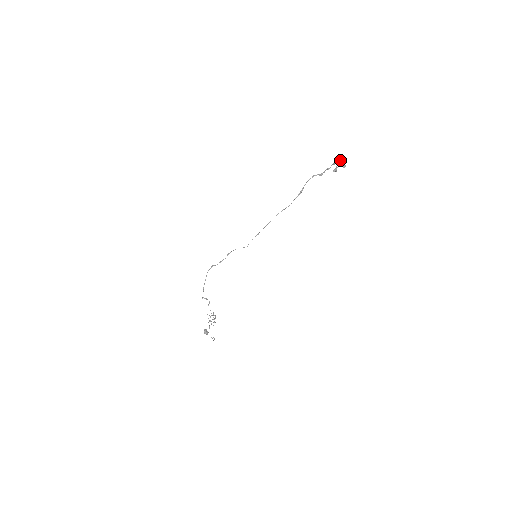
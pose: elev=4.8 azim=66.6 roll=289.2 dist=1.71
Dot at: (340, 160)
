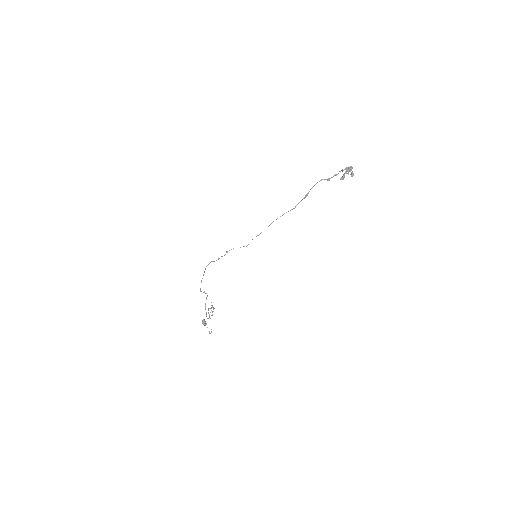
Dot at: (349, 167)
